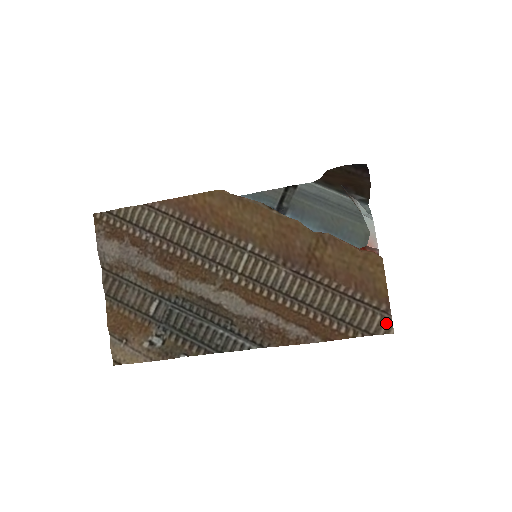
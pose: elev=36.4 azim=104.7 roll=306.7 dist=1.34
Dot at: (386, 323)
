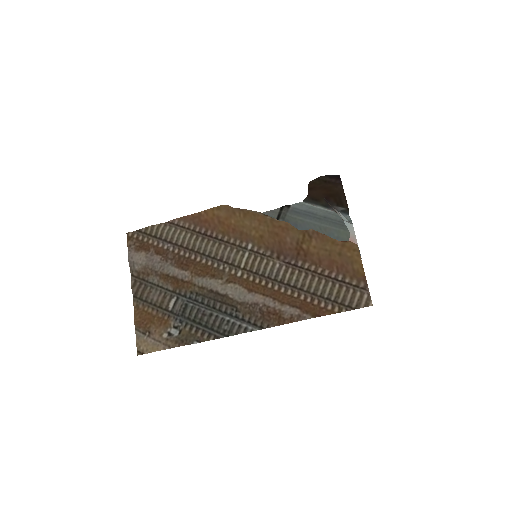
Dot at: (365, 298)
